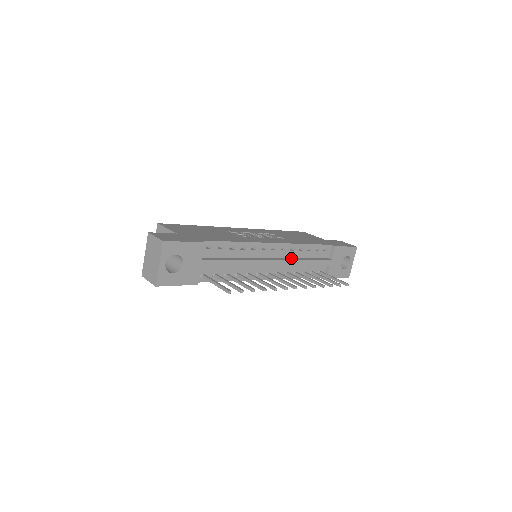
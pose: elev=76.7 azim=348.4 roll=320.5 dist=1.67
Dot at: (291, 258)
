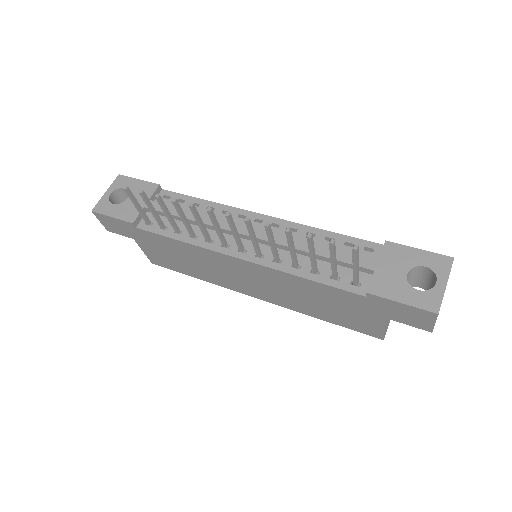
Dot at: occluded
